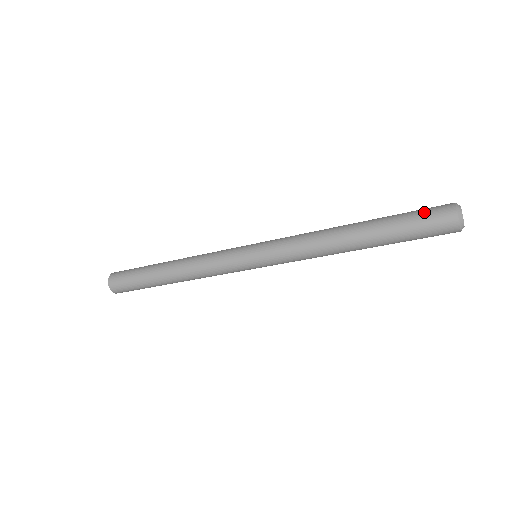
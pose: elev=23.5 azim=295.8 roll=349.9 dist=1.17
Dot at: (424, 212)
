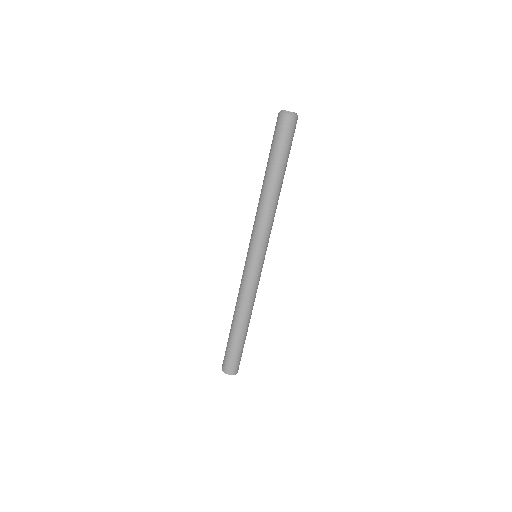
Dot at: occluded
